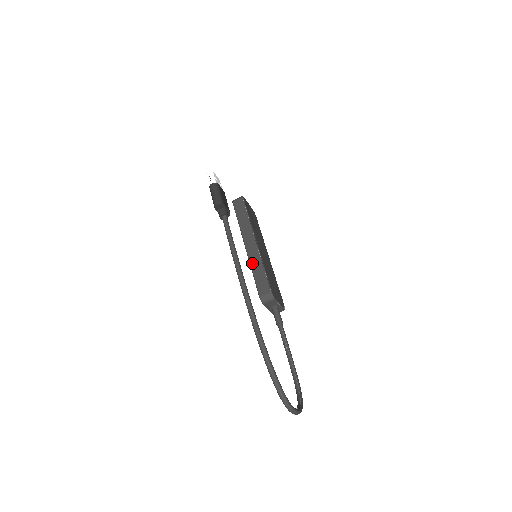
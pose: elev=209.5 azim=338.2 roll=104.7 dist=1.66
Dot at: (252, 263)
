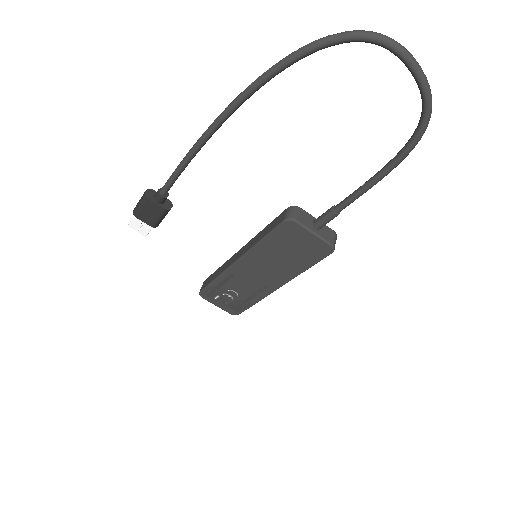
Dot at: (252, 245)
